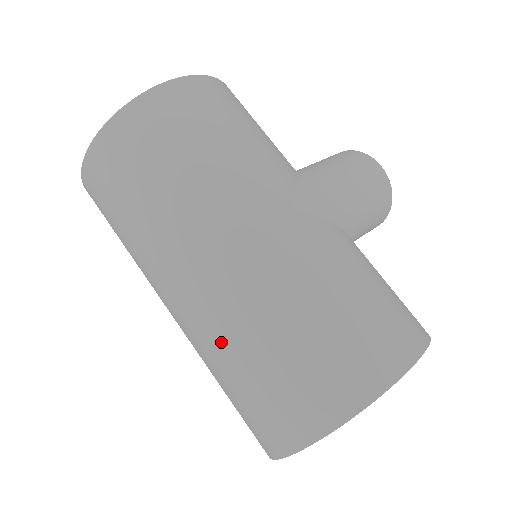
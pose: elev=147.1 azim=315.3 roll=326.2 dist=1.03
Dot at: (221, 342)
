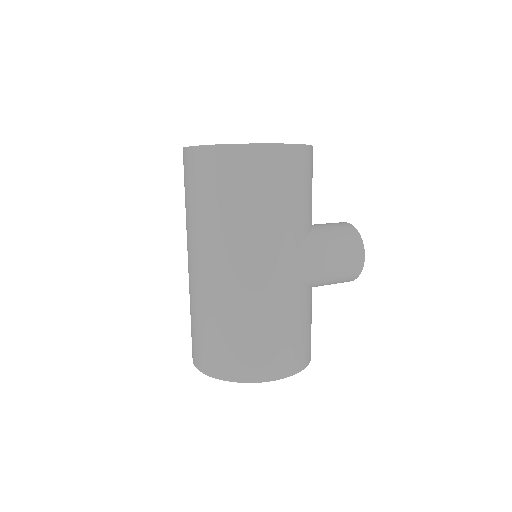
Dot at: (200, 303)
